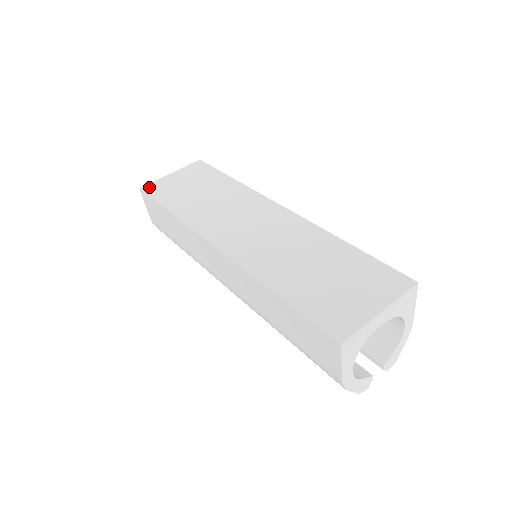
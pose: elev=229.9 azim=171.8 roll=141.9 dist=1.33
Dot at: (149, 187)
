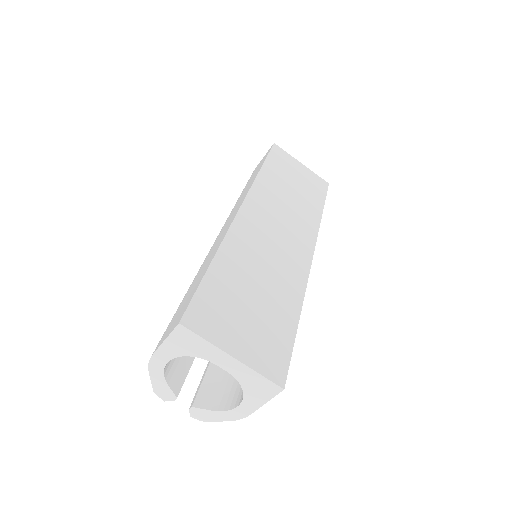
Dot at: (279, 149)
